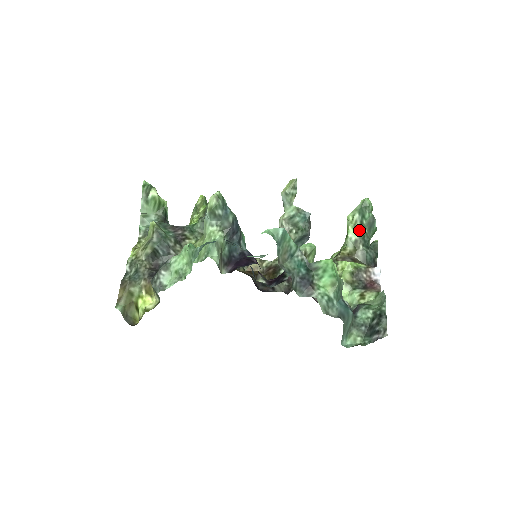
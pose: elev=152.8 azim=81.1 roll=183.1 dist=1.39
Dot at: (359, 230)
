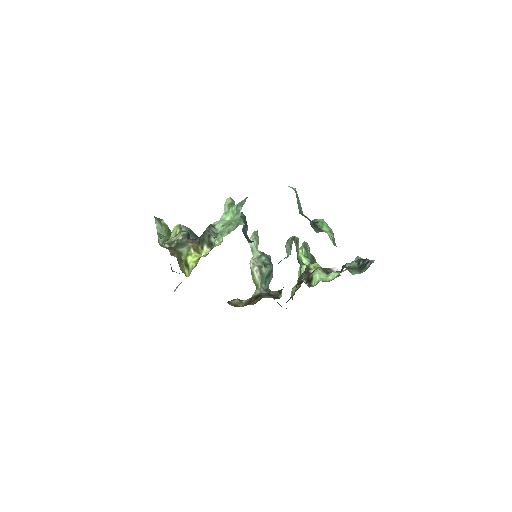
Dot at: (308, 259)
